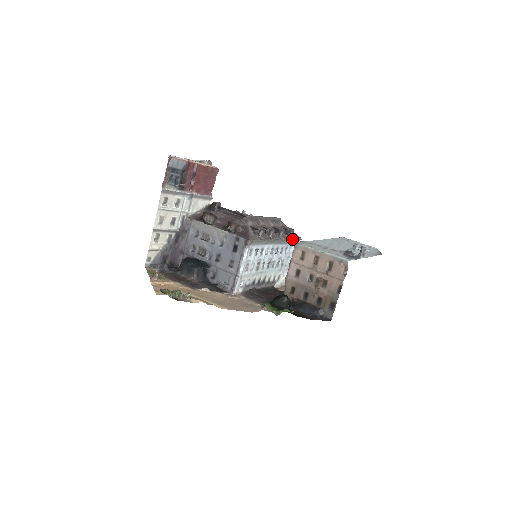
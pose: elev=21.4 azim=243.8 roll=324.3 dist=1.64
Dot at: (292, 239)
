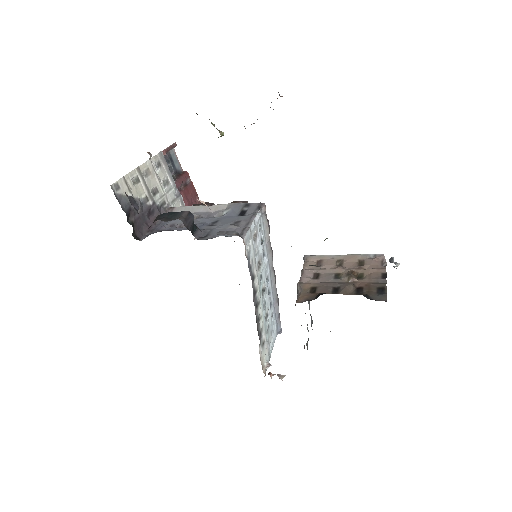
Dot at: (278, 309)
